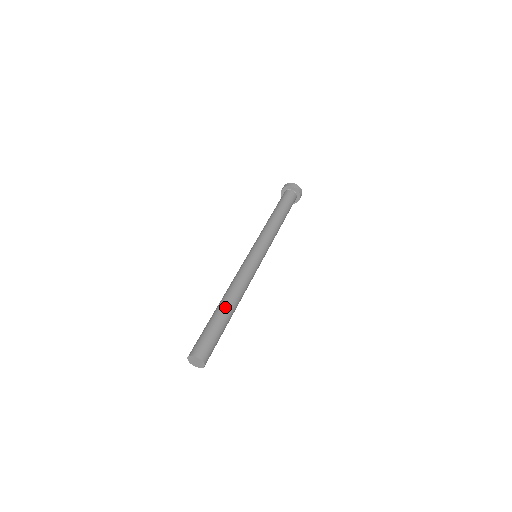
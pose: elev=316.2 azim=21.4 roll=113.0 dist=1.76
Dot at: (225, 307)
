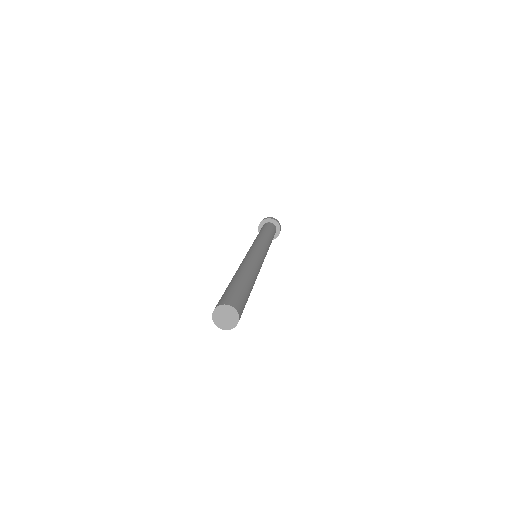
Dot at: (238, 275)
